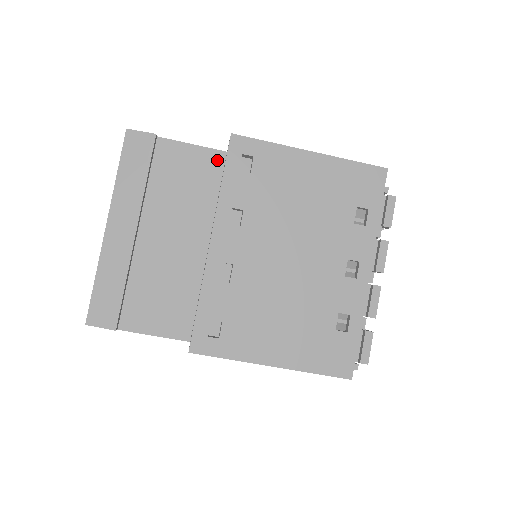
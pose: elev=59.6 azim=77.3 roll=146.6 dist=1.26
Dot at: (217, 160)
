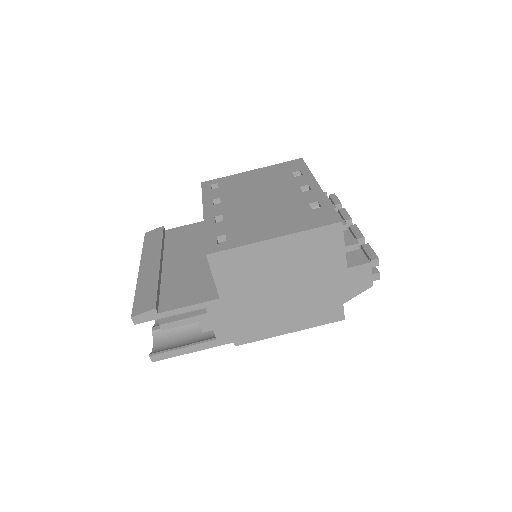
Dot at: occluded
